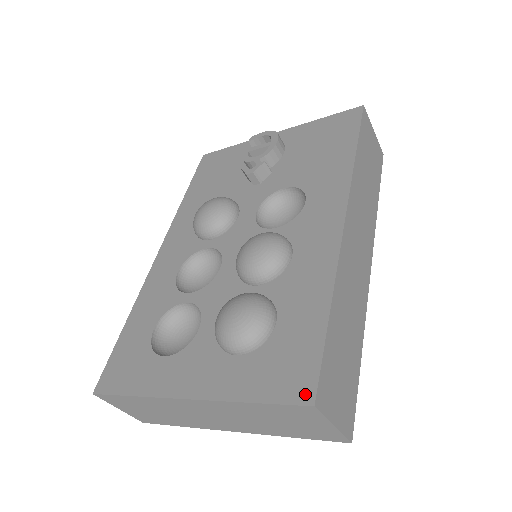
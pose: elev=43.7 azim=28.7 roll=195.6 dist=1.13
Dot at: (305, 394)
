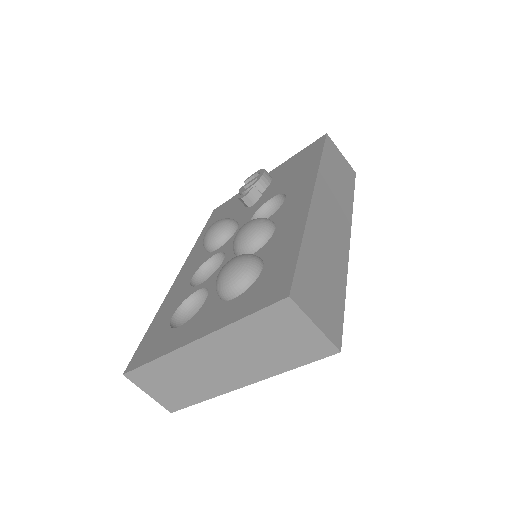
Dot at: (282, 293)
